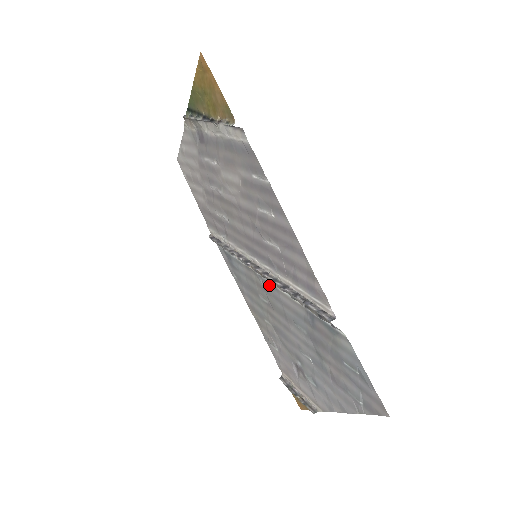
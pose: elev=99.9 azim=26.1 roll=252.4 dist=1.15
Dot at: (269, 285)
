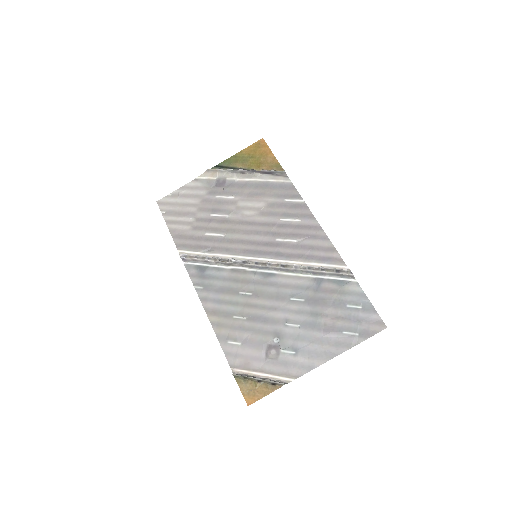
Dot at: (265, 275)
